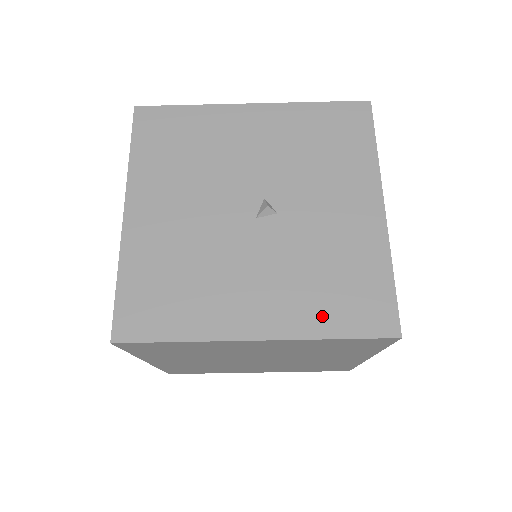
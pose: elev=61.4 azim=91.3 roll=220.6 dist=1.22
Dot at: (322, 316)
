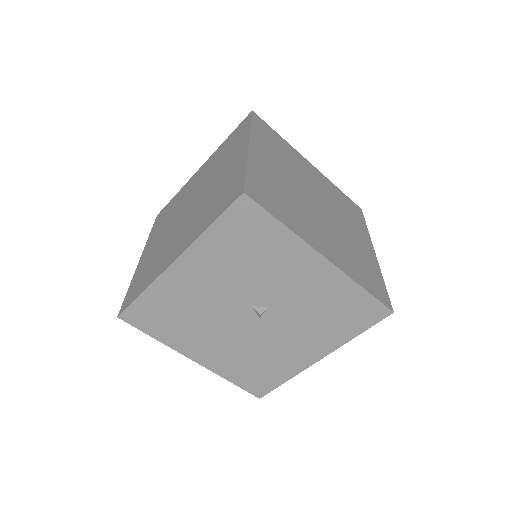
Dot at: (343, 332)
